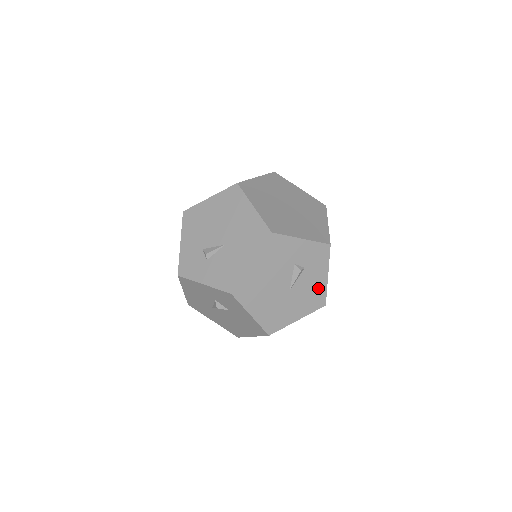
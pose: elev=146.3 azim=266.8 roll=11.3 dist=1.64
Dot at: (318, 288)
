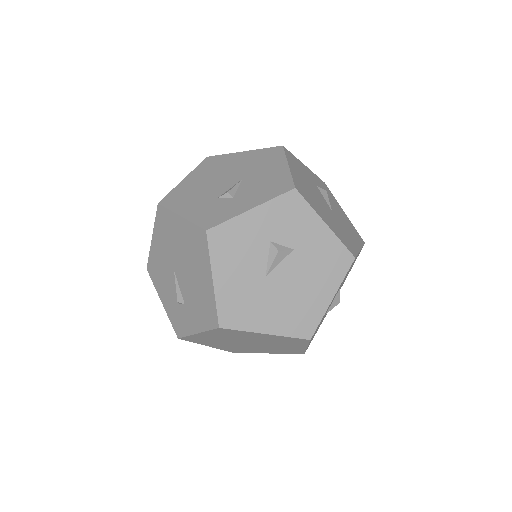
Dot at: (347, 221)
